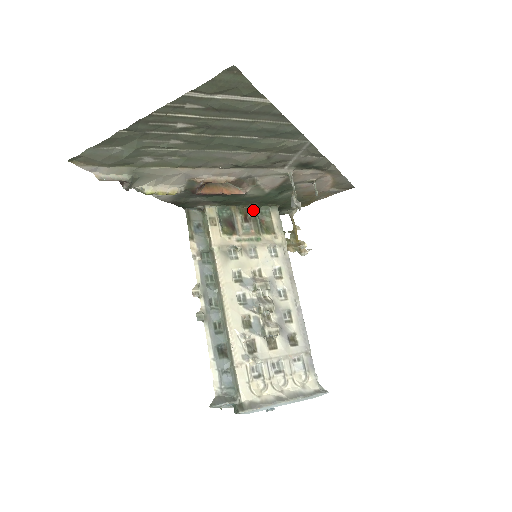
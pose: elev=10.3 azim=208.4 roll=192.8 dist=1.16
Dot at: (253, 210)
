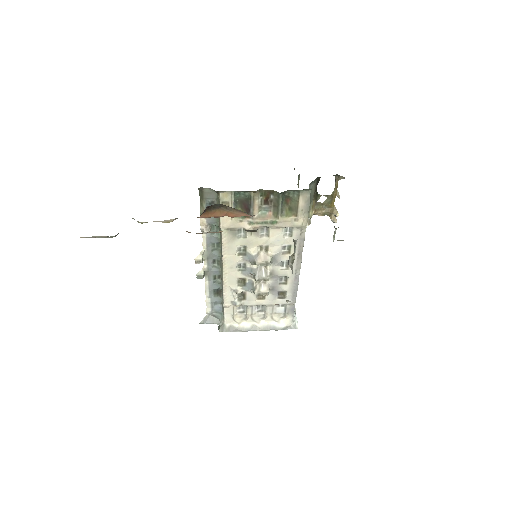
Dot at: (277, 193)
